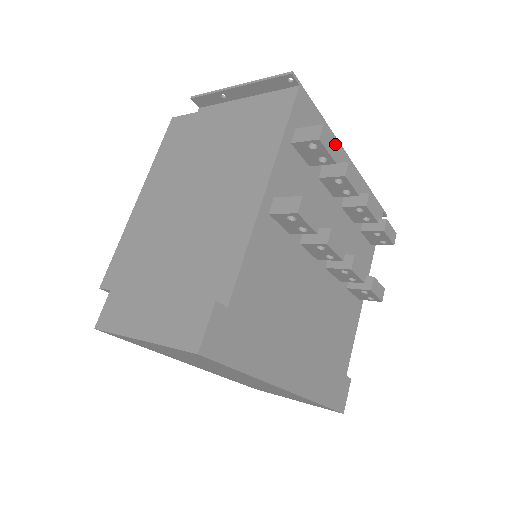
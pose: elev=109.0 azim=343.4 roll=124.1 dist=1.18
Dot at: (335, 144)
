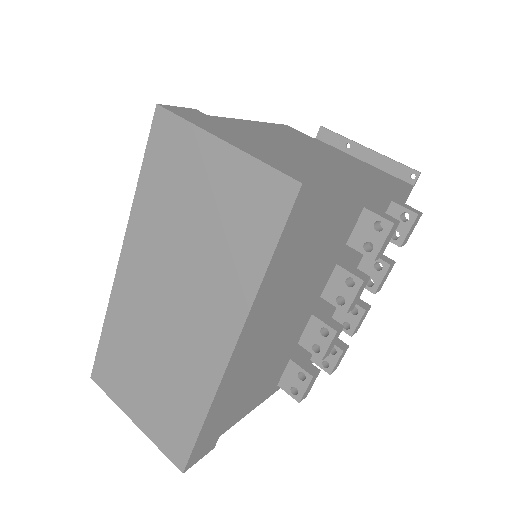
Dot at: (409, 236)
